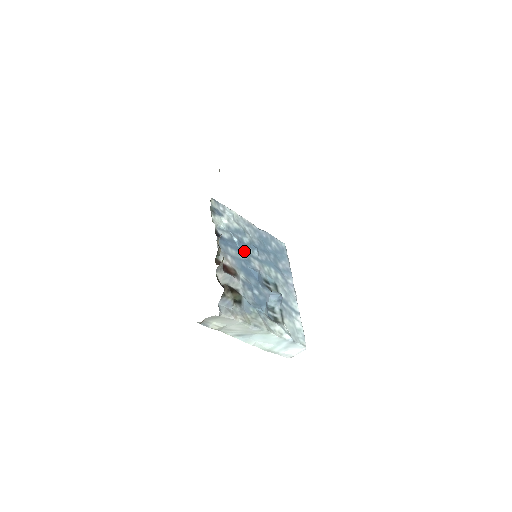
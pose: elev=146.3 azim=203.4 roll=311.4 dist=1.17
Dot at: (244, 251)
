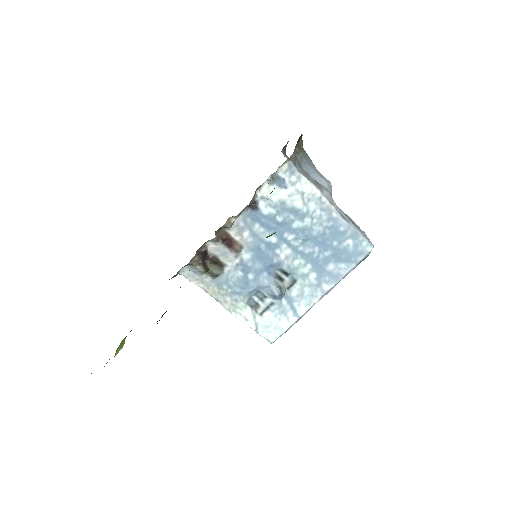
Dot at: (280, 234)
